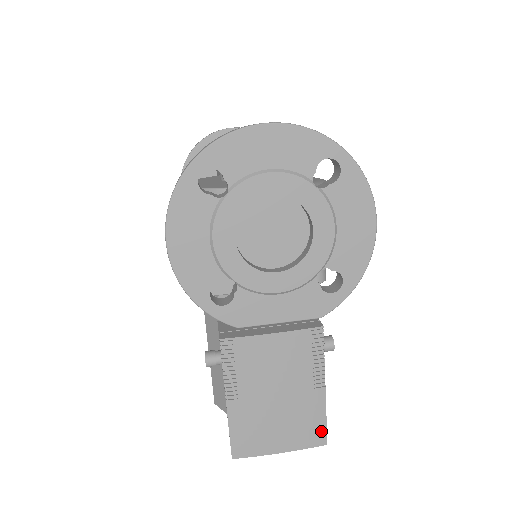
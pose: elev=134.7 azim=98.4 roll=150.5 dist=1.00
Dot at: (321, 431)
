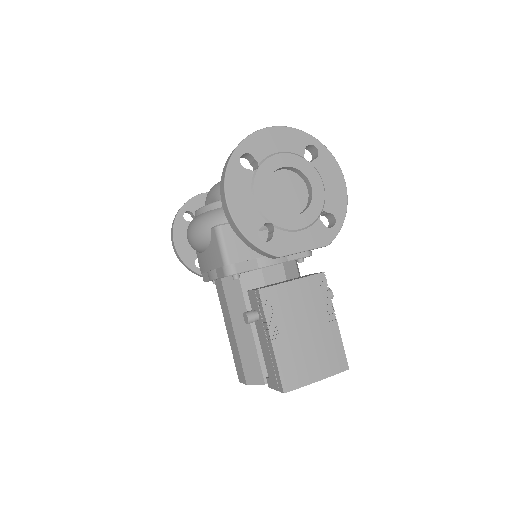
Dot at: (342, 358)
